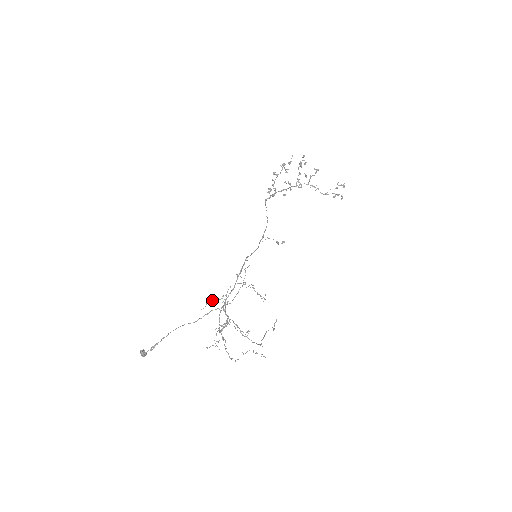
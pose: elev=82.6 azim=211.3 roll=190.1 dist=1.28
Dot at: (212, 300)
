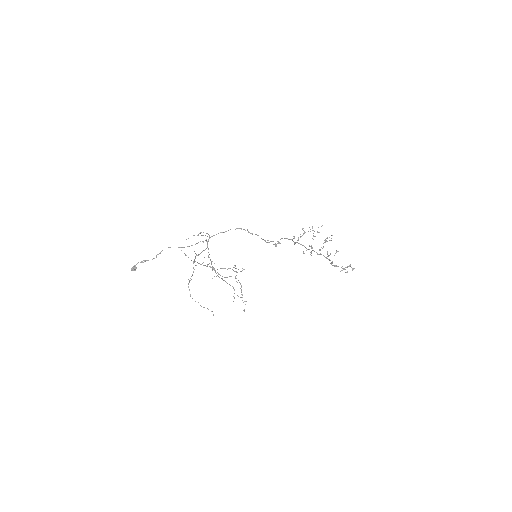
Dot at: occluded
